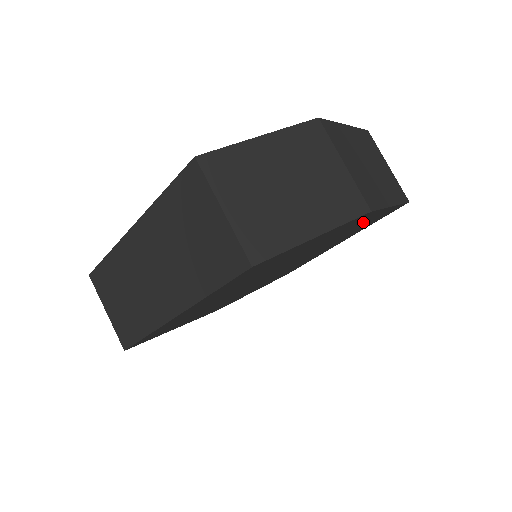
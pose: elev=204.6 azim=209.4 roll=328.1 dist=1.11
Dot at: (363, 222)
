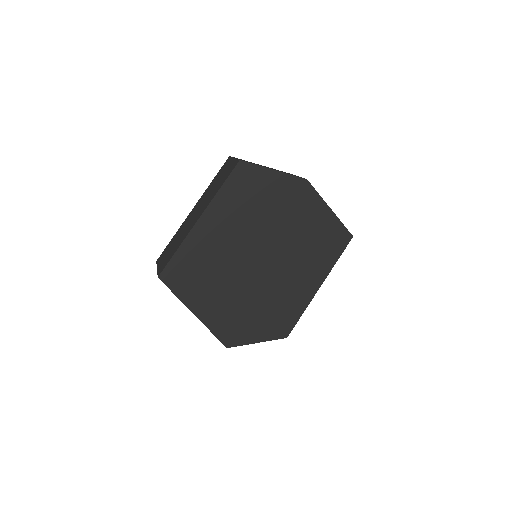
Dot at: (315, 217)
